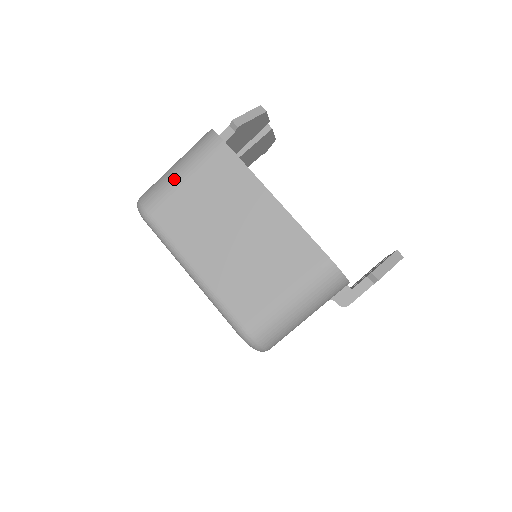
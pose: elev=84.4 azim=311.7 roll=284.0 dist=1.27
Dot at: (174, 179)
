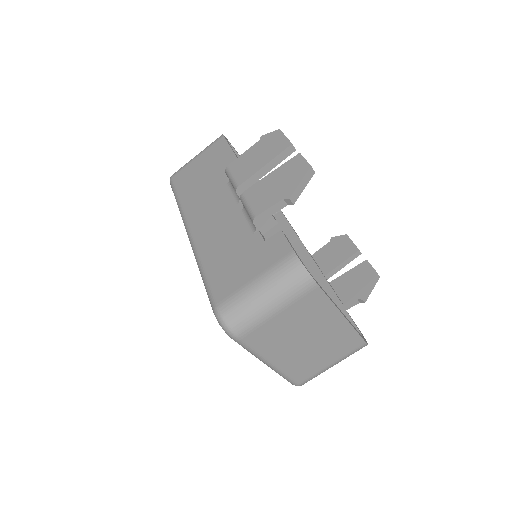
Dot at: (267, 313)
